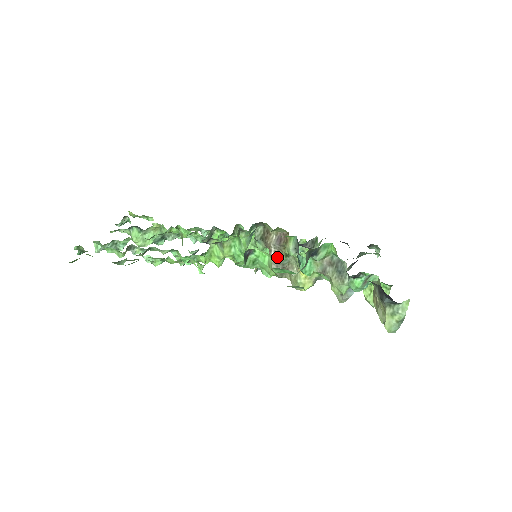
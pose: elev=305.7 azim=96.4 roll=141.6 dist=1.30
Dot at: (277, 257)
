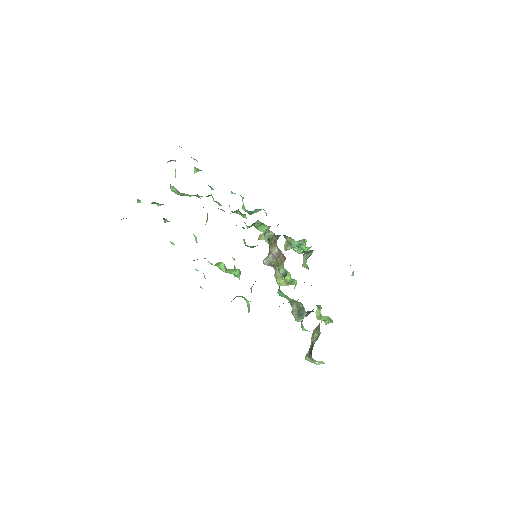
Dot at: (272, 260)
